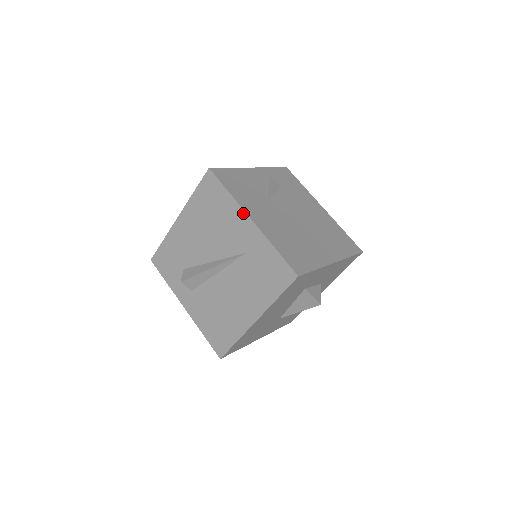
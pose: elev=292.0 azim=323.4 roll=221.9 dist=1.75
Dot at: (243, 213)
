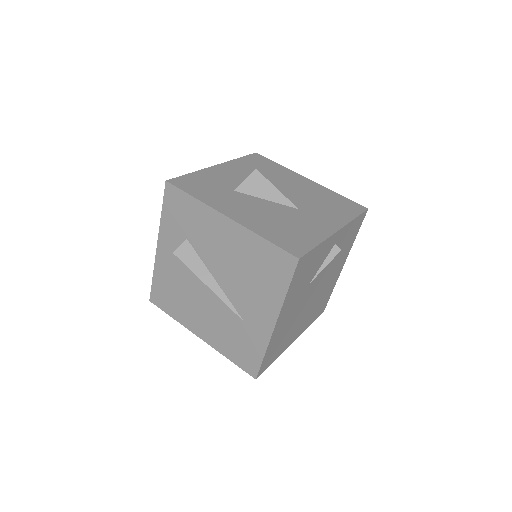
Dot at: (276, 315)
